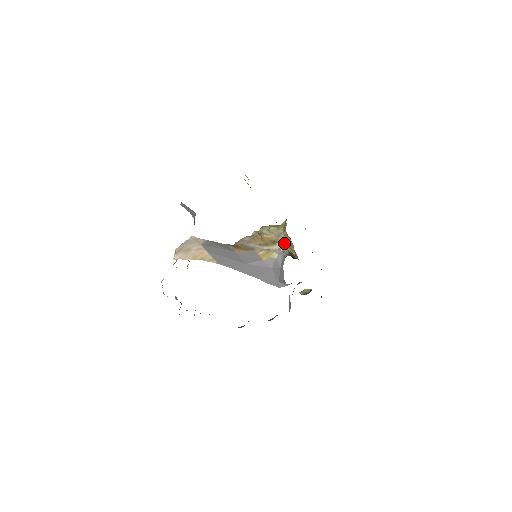
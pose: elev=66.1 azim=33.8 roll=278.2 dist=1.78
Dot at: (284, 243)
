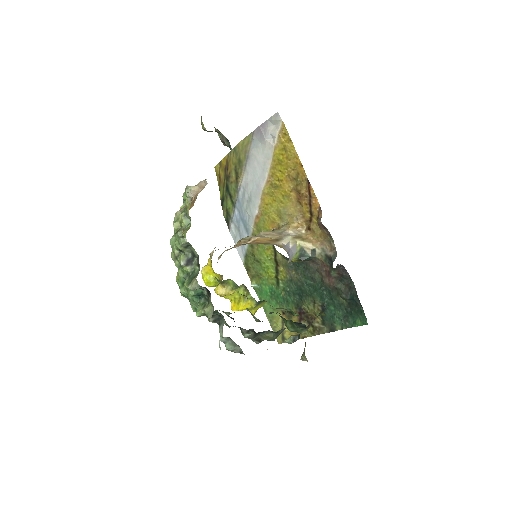
Dot at: (293, 236)
